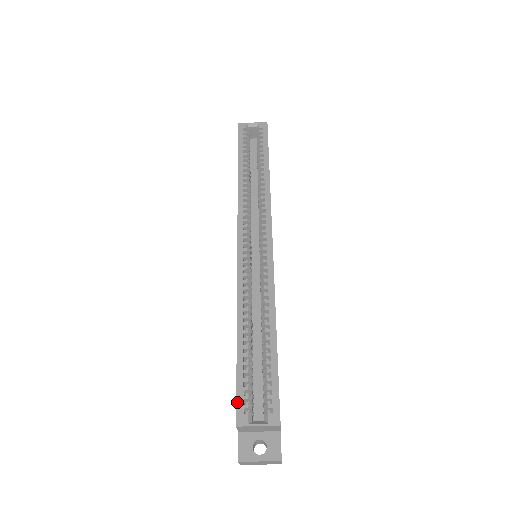
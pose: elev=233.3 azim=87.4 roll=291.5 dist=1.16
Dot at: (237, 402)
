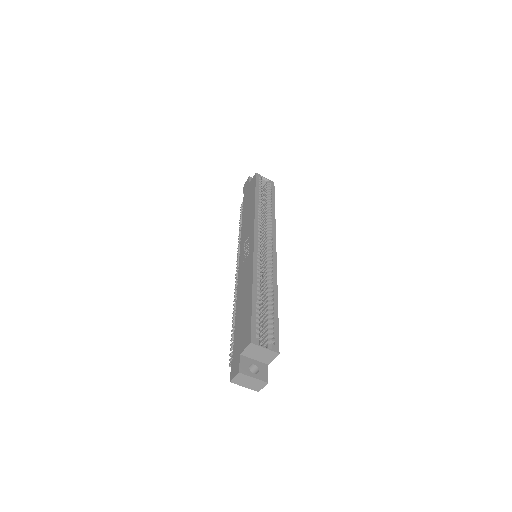
Dot at: (252, 329)
